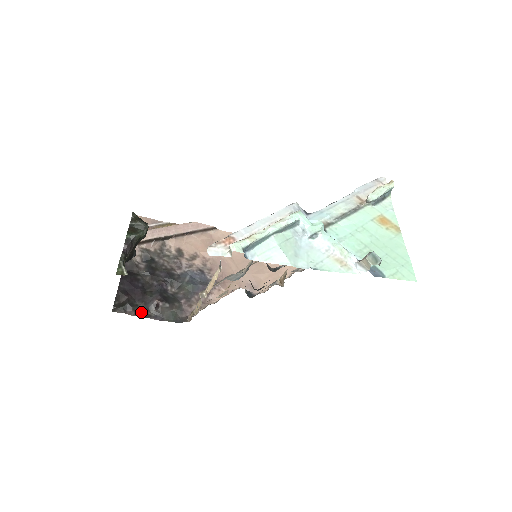
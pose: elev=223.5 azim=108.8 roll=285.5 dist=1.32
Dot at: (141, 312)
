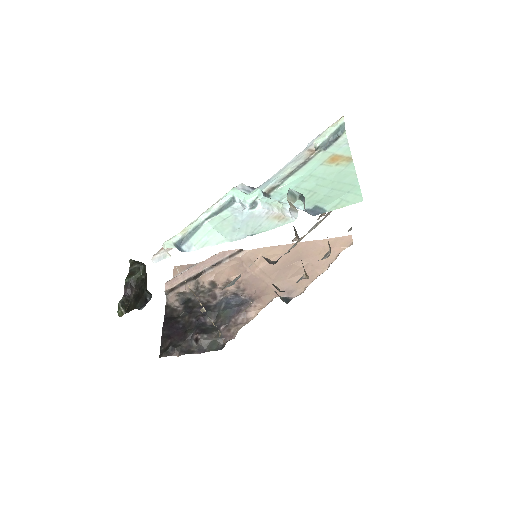
Dot at: (184, 350)
